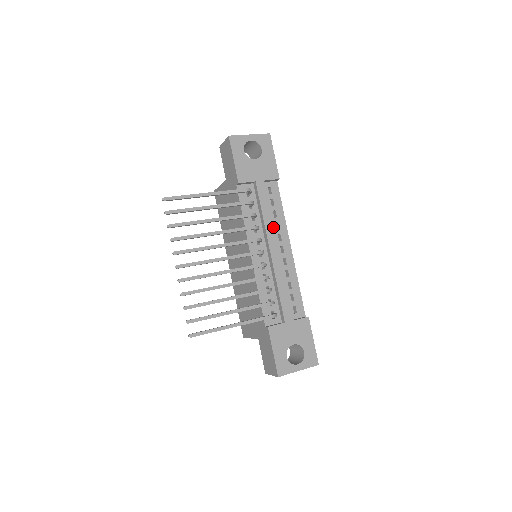
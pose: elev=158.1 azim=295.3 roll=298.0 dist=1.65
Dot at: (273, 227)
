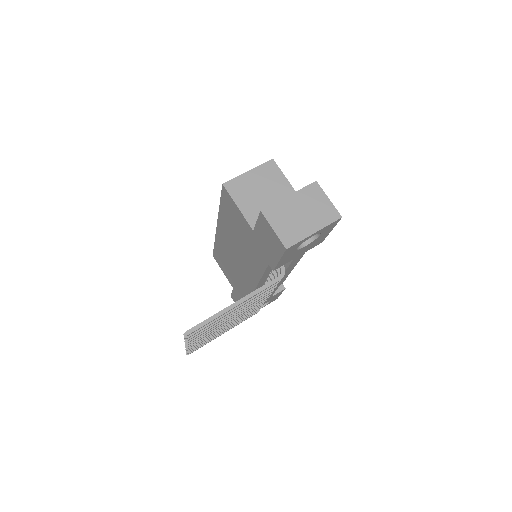
Dot at: occluded
